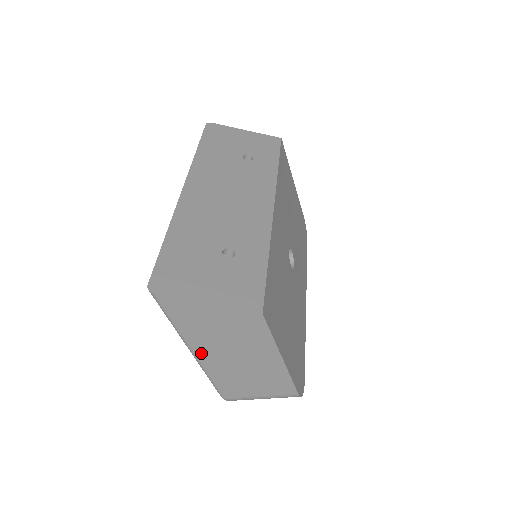
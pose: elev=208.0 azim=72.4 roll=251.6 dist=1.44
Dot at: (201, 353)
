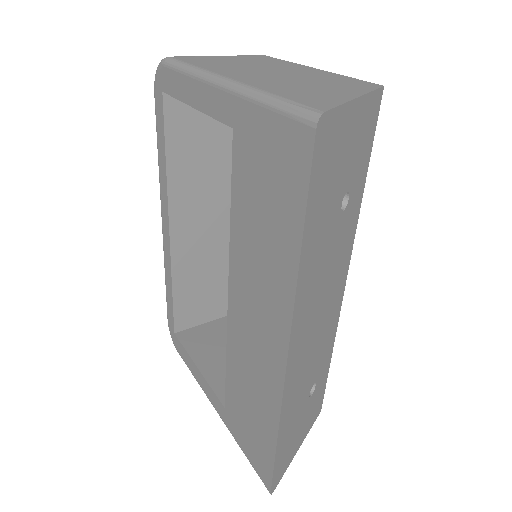
Dot at: occluded
